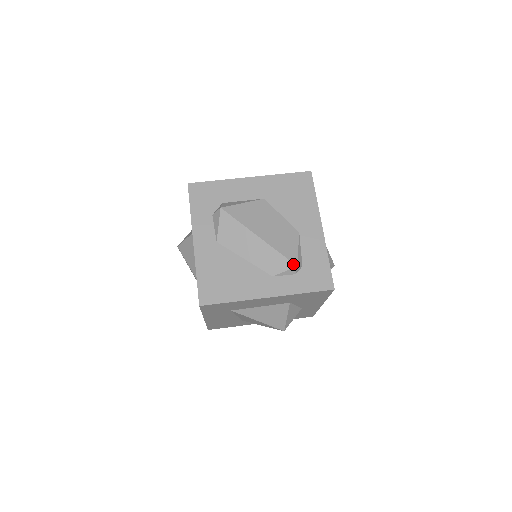
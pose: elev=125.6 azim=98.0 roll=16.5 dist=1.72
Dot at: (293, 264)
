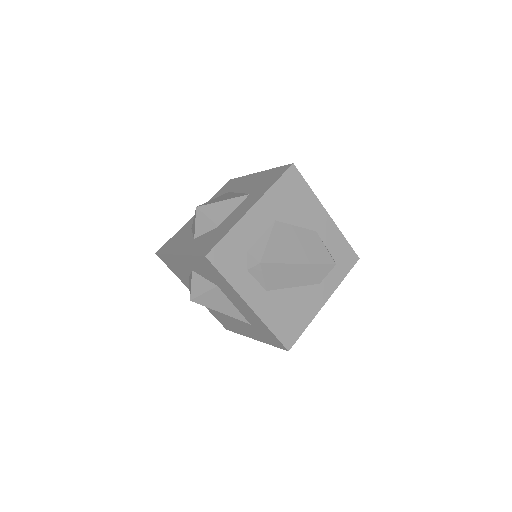
Dot at: (333, 265)
